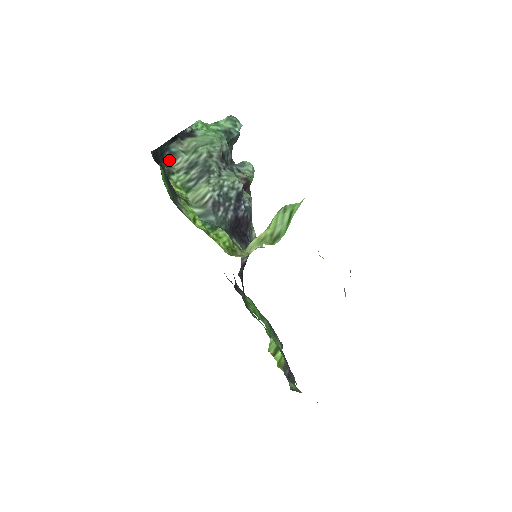
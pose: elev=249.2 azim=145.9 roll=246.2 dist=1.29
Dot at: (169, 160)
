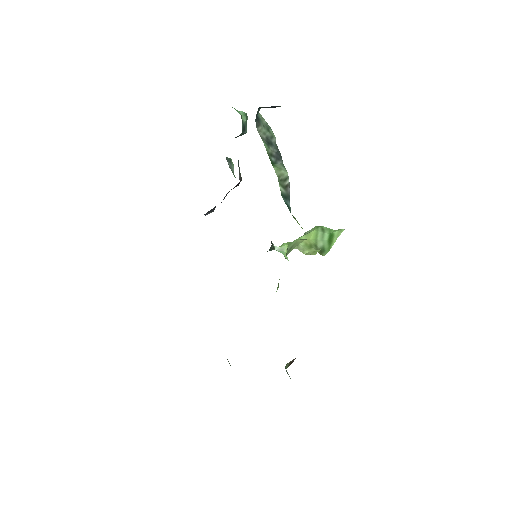
Dot at: occluded
